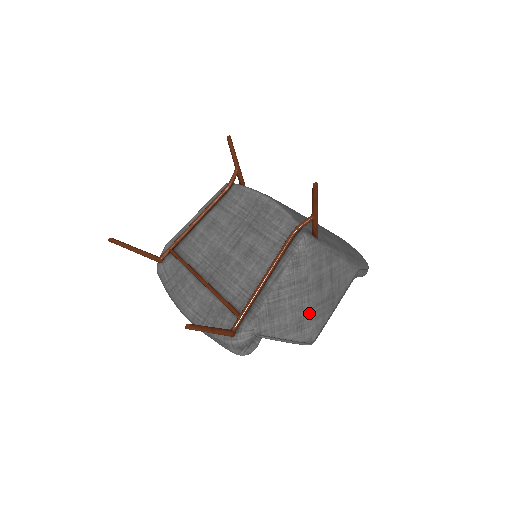
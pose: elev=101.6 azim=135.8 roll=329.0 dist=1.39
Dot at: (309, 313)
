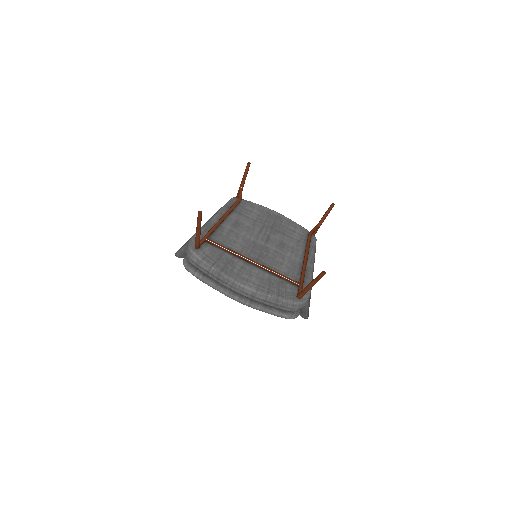
Dot at: occluded
